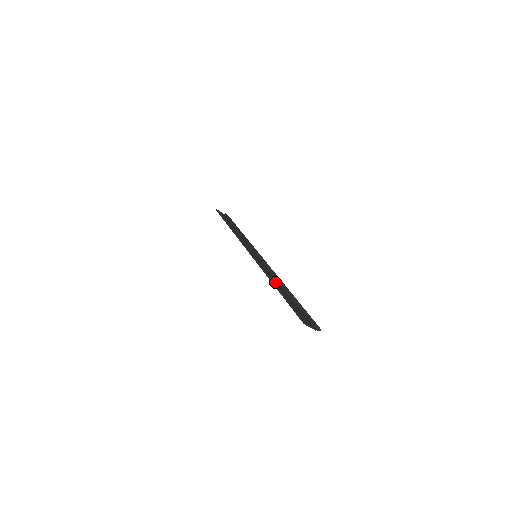
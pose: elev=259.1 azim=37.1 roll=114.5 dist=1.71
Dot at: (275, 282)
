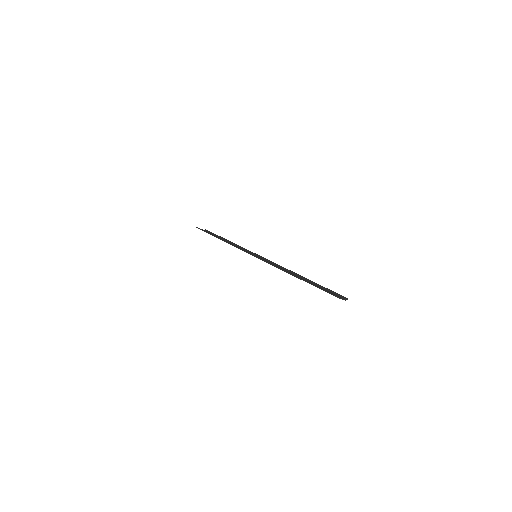
Dot at: (287, 271)
